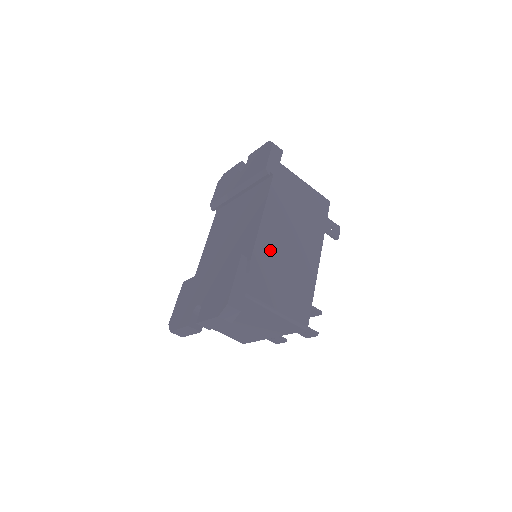
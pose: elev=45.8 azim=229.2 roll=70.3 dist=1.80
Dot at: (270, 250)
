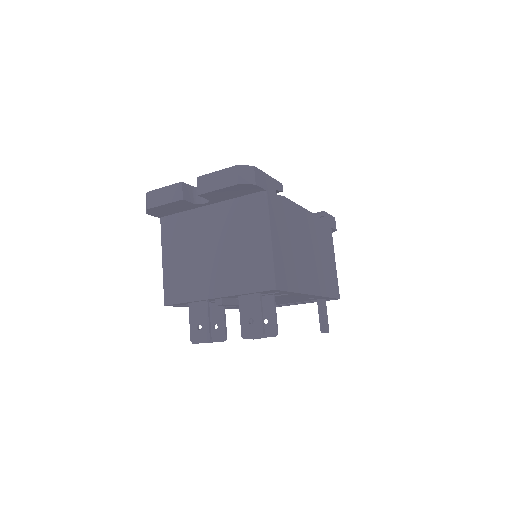
Dot at: (296, 222)
